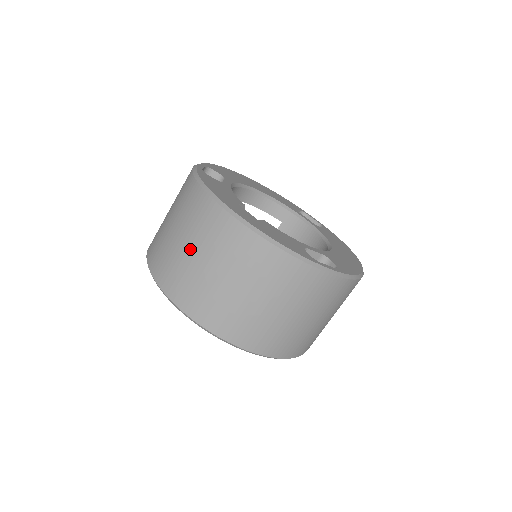
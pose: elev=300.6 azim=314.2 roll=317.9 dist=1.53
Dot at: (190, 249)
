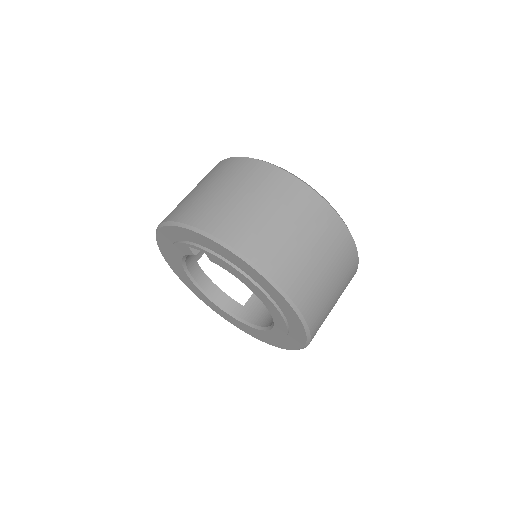
Dot at: (209, 187)
